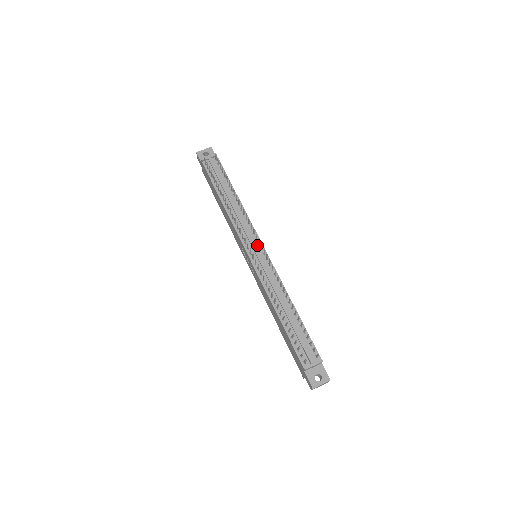
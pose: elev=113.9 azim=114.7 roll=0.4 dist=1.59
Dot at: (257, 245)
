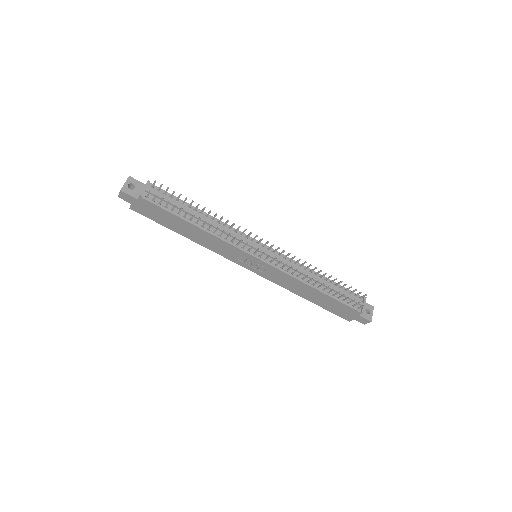
Dot at: (257, 246)
